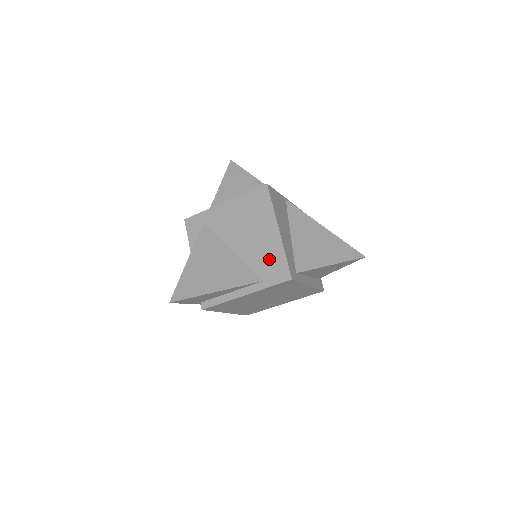
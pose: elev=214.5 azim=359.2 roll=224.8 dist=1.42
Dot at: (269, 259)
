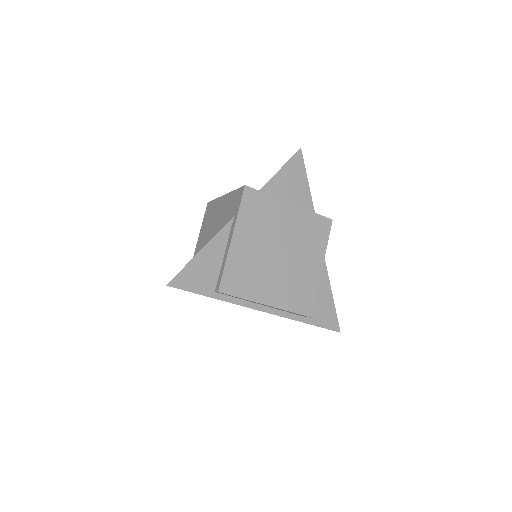
Dot at: (229, 207)
